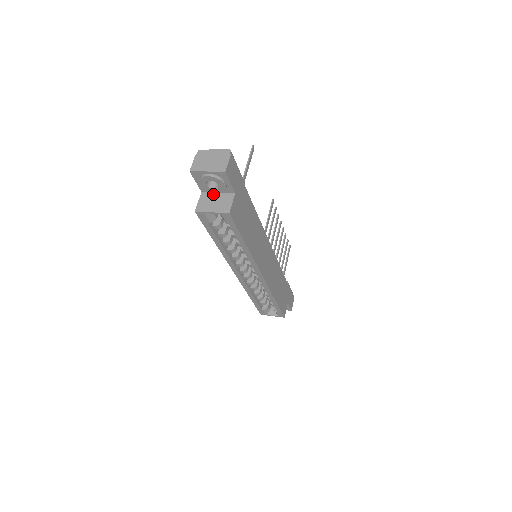
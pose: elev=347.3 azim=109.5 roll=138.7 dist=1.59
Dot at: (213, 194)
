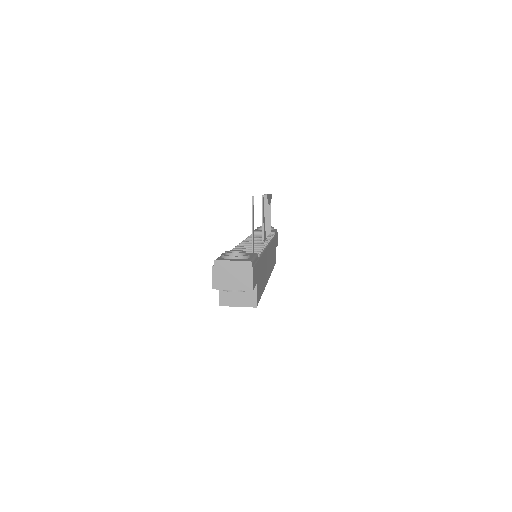
Dot at: occluded
